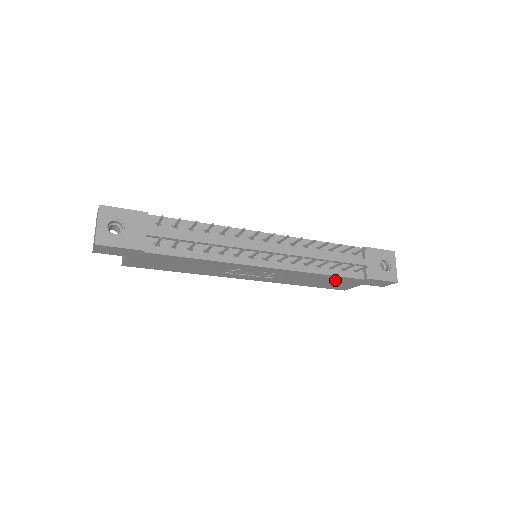
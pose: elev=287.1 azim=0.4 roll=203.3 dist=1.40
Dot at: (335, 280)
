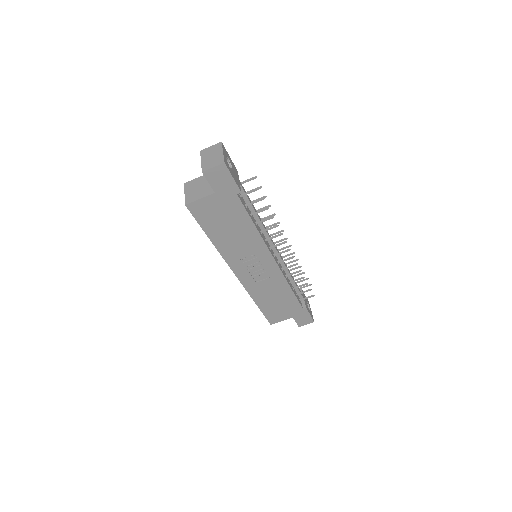
Dot at: (286, 303)
